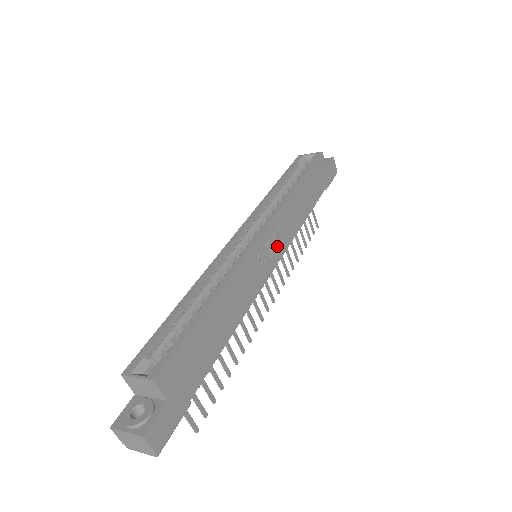
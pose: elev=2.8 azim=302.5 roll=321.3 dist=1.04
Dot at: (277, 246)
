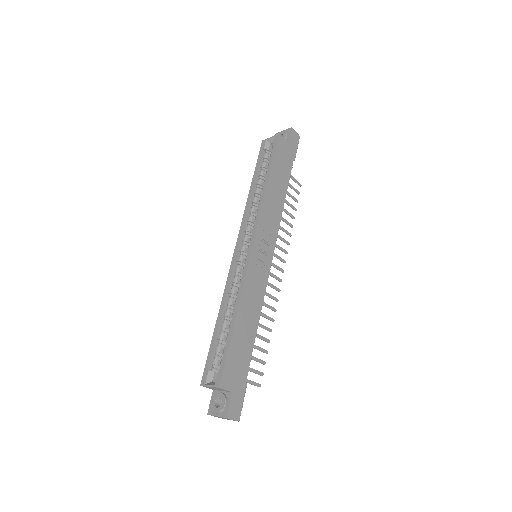
Dot at: (268, 244)
